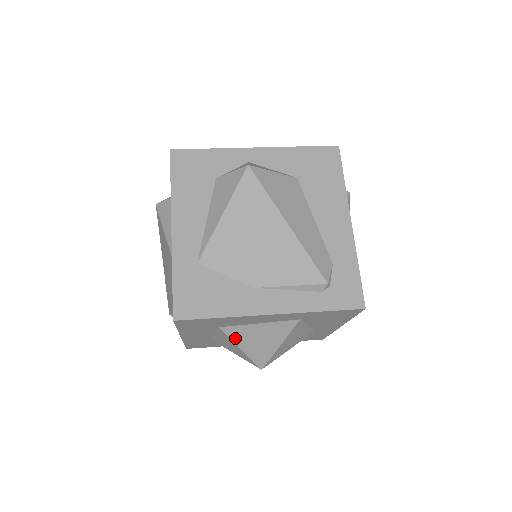
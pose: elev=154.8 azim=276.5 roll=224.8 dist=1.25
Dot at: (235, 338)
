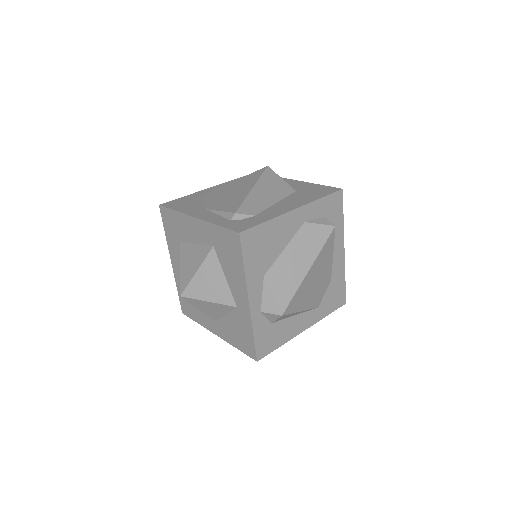
Dot at: (182, 255)
